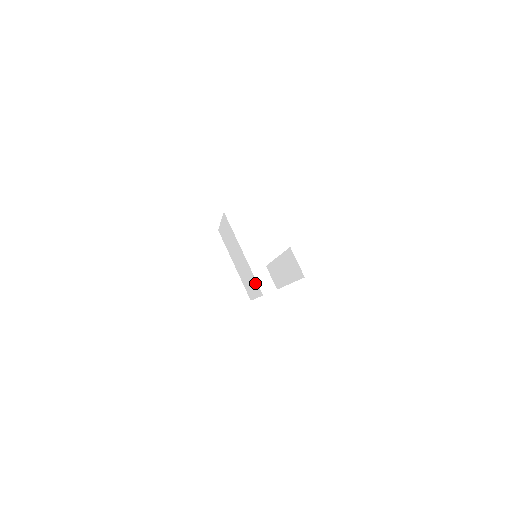
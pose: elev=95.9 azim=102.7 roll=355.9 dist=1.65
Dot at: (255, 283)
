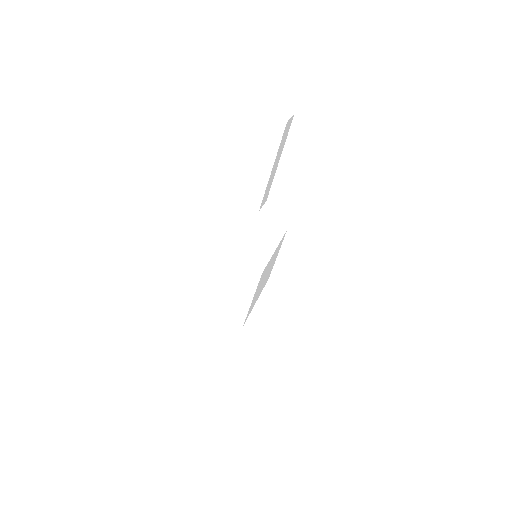
Dot at: occluded
